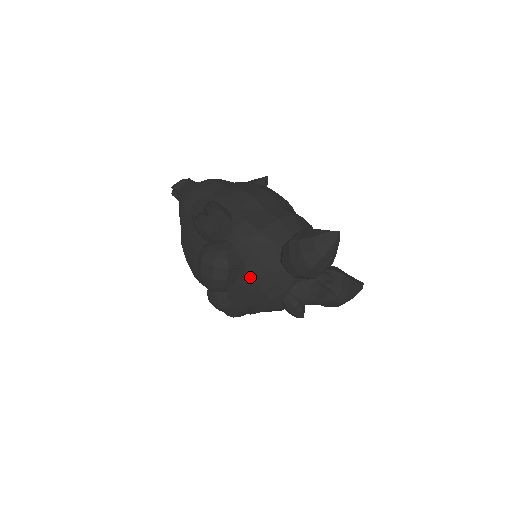
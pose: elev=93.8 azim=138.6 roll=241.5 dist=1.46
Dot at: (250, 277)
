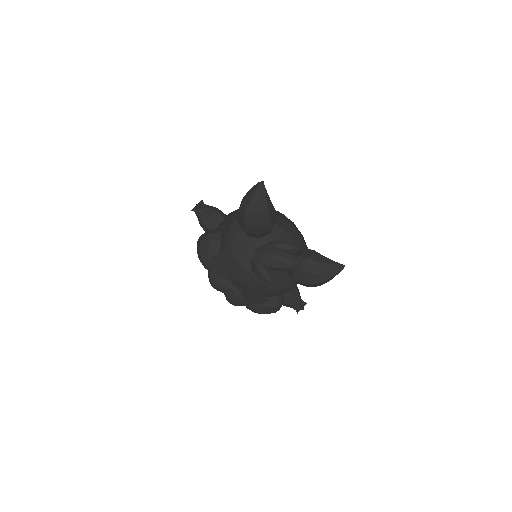
Dot at: (224, 245)
